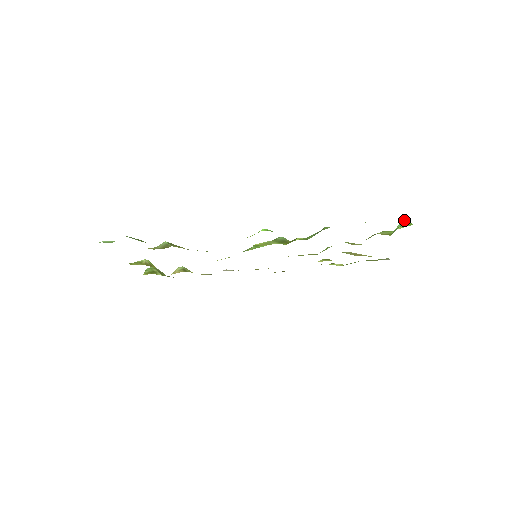
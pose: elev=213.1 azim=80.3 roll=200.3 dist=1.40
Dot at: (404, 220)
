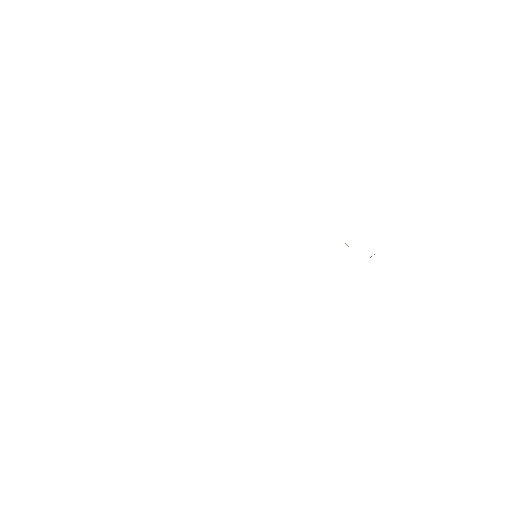
Dot at: (374, 254)
